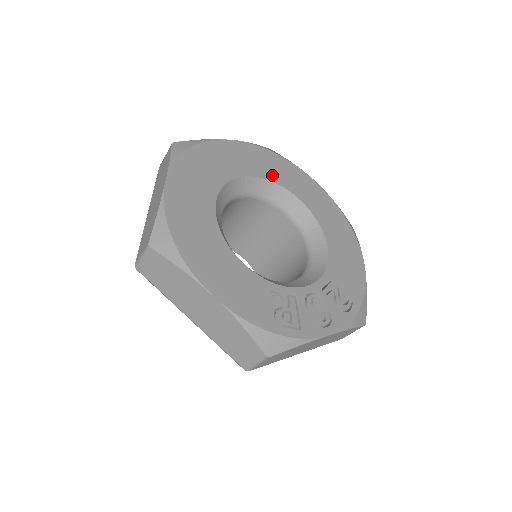
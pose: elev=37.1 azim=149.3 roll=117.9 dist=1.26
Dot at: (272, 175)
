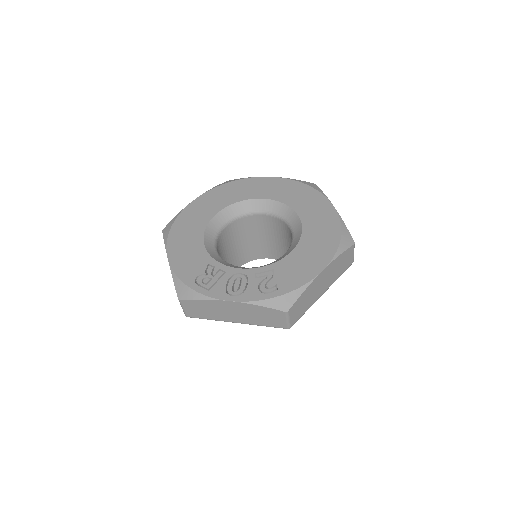
Dot at: (287, 199)
